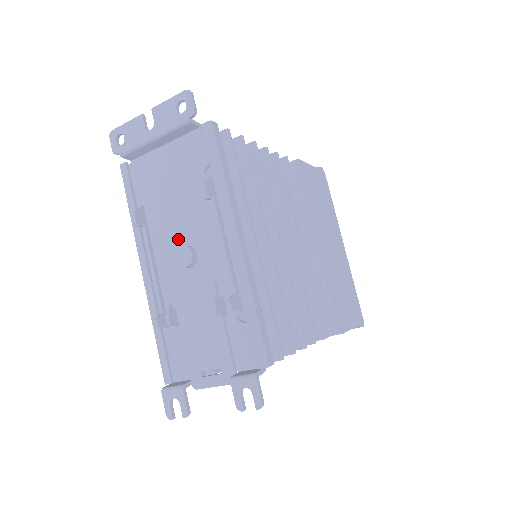
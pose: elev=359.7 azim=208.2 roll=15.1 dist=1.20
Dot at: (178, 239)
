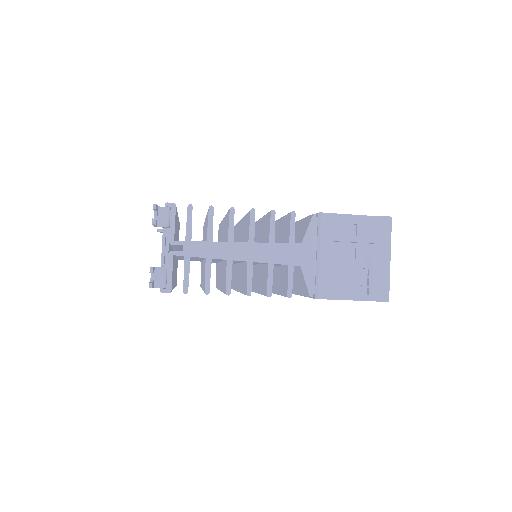
Dot at: occluded
